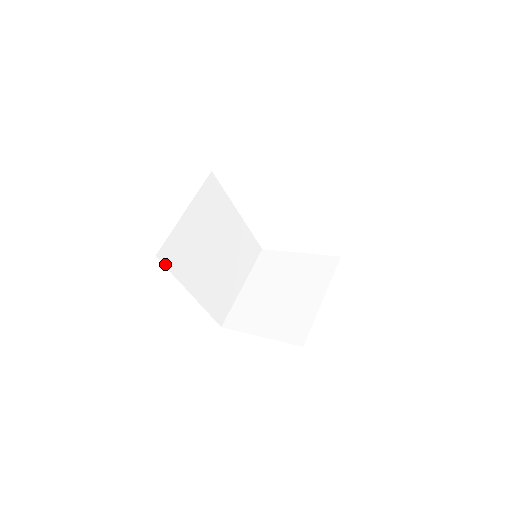
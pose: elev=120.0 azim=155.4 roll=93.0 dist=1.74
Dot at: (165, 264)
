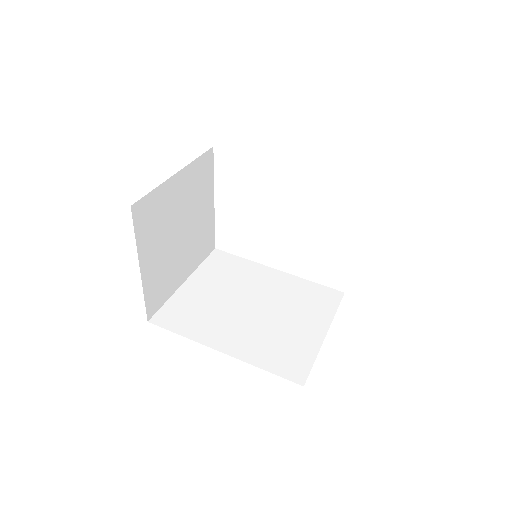
Dot at: (165, 327)
